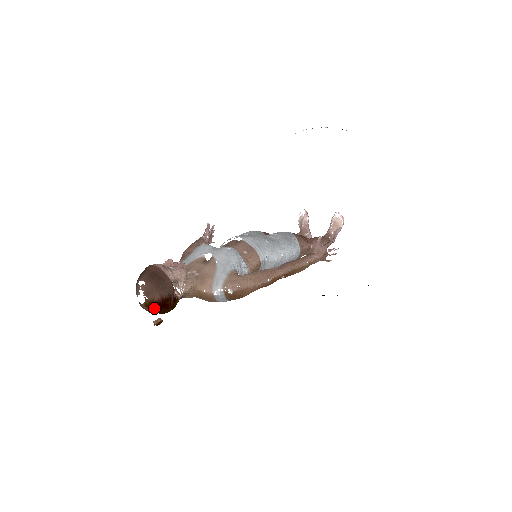
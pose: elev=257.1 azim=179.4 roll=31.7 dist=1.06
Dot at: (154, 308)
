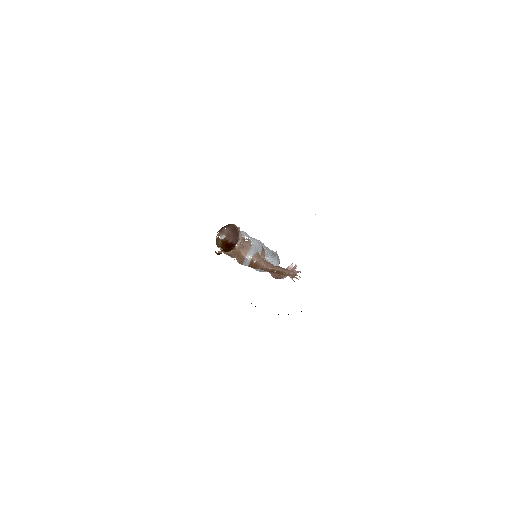
Dot at: (225, 245)
